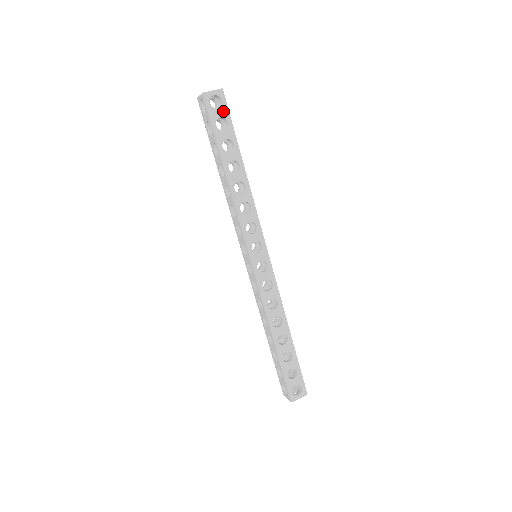
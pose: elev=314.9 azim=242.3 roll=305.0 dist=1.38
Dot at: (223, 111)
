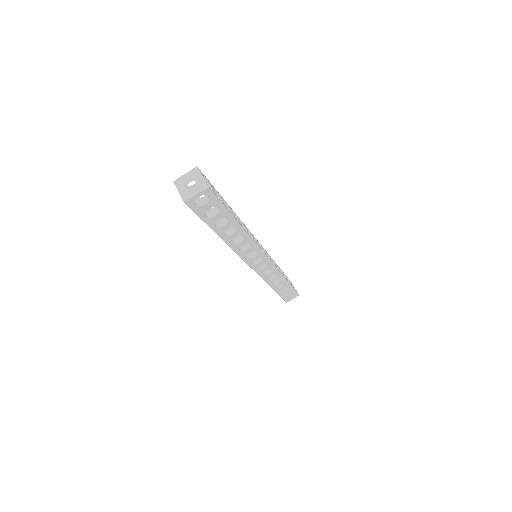
Dot at: (212, 203)
